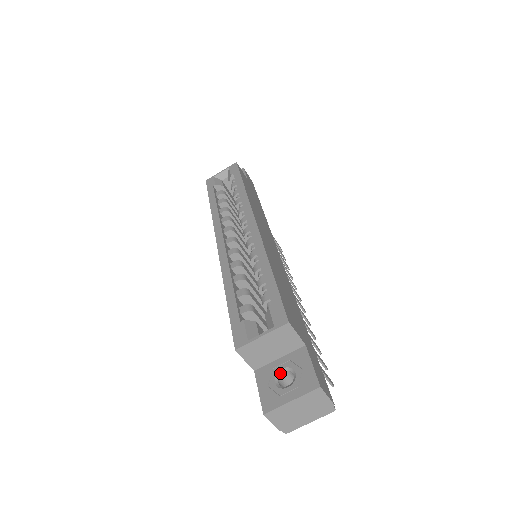
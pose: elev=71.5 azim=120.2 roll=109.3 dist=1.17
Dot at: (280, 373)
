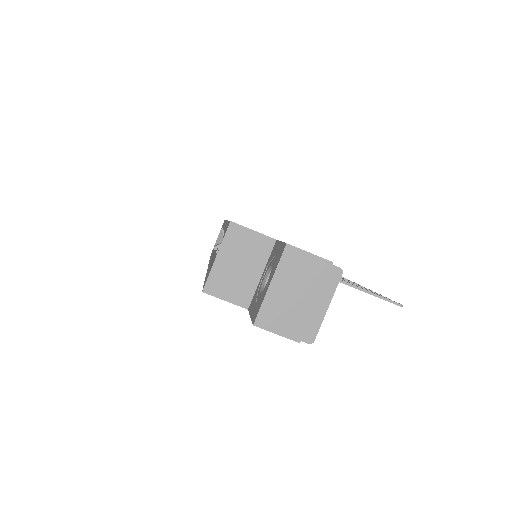
Dot at: (264, 283)
